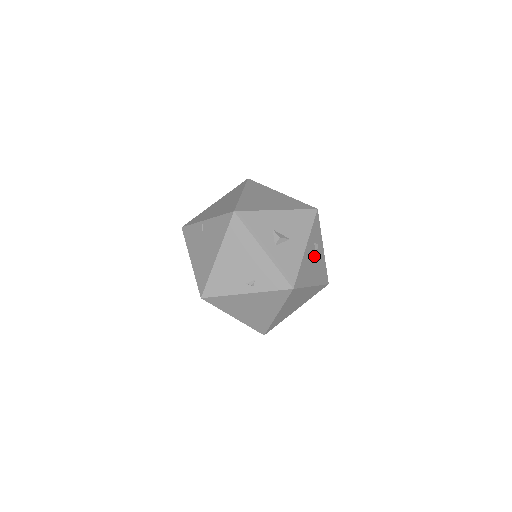
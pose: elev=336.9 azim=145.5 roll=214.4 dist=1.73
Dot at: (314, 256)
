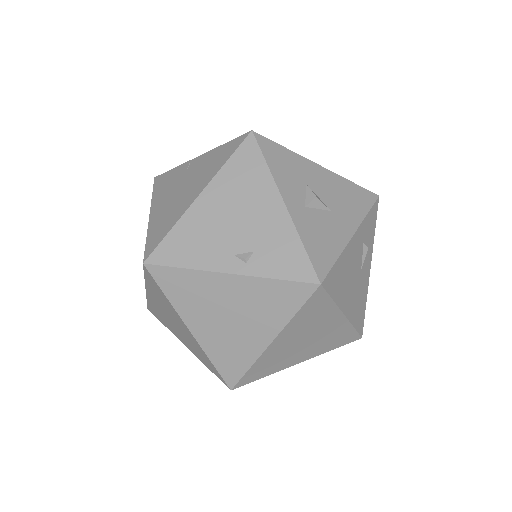
Dot at: (358, 265)
